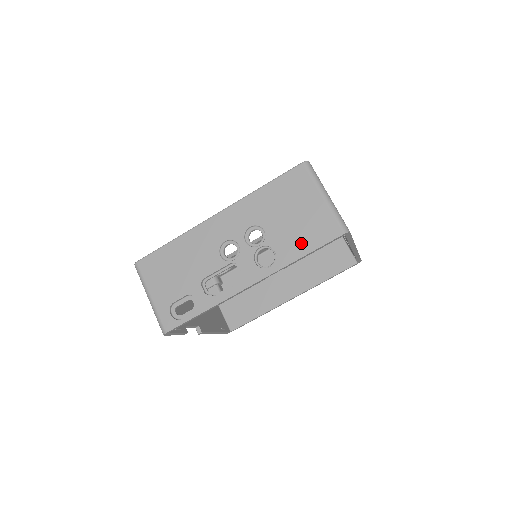
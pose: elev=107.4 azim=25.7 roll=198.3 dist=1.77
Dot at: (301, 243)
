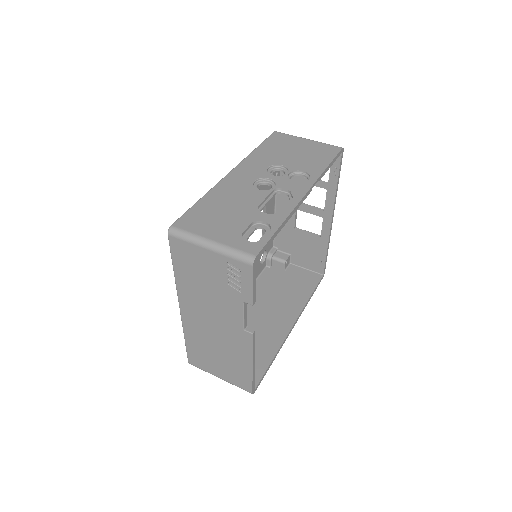
Dot at: (318, 161)
